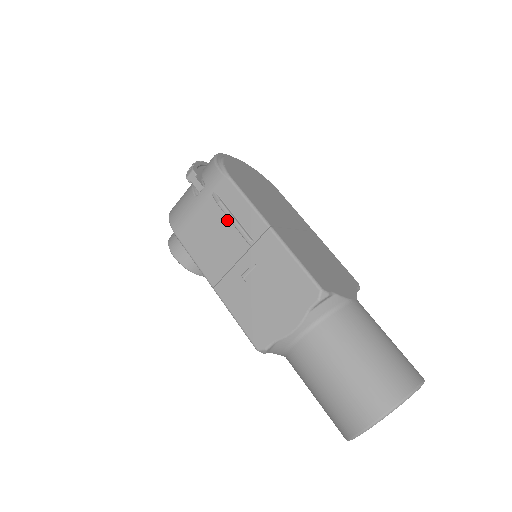
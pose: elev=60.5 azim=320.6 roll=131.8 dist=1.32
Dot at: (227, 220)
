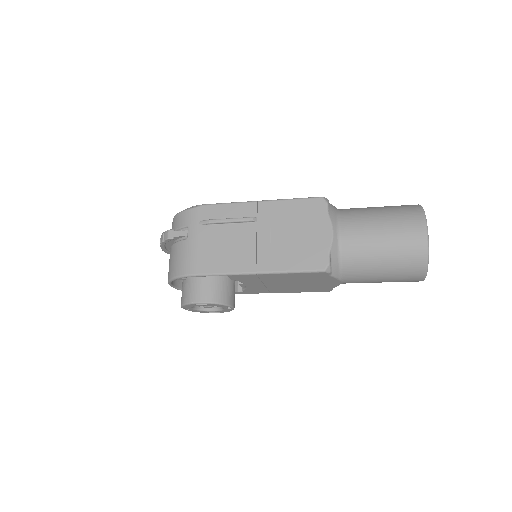
Dot at: (225, 226)
